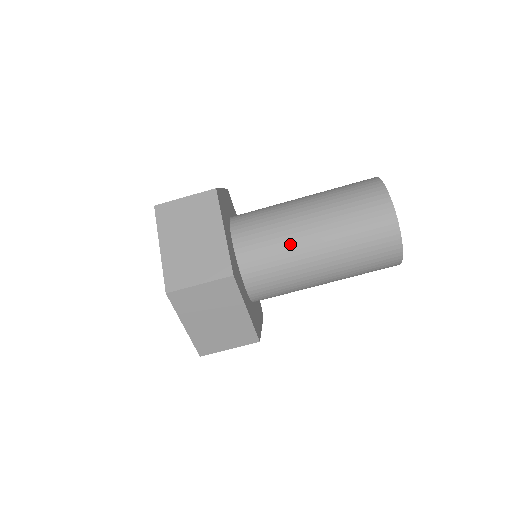
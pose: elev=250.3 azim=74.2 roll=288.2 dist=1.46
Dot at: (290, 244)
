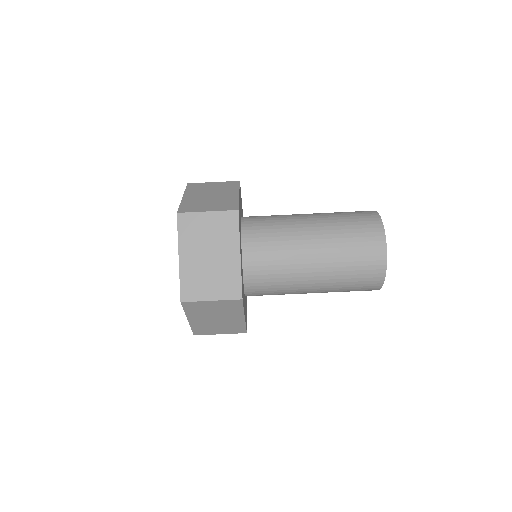
Dot at: (292, 268)
